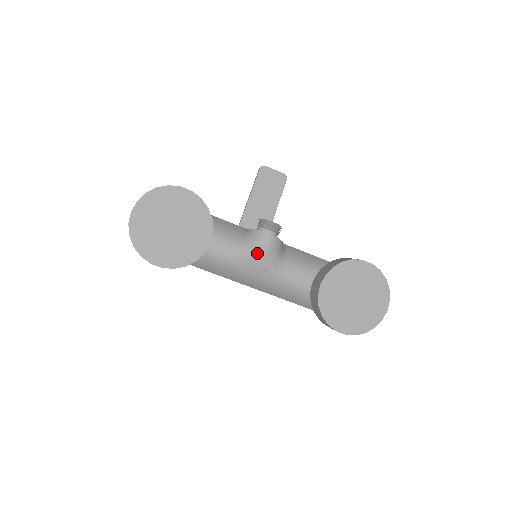
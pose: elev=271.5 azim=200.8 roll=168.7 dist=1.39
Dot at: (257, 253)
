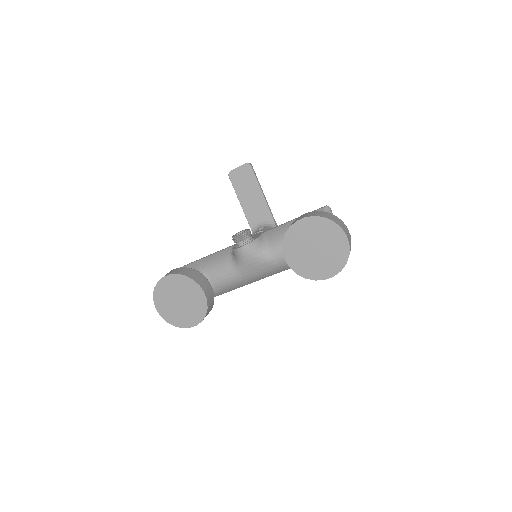
Dot at: (246, 262)
